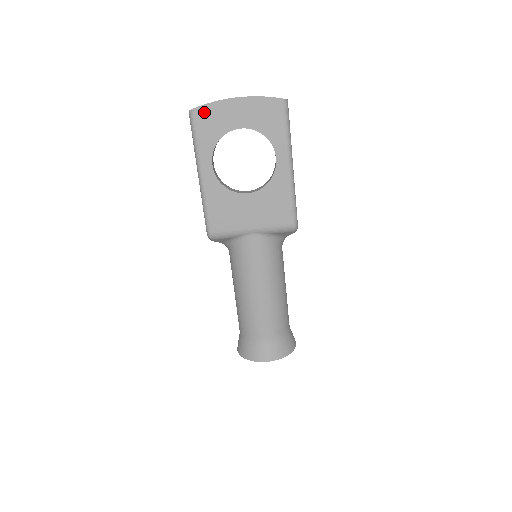
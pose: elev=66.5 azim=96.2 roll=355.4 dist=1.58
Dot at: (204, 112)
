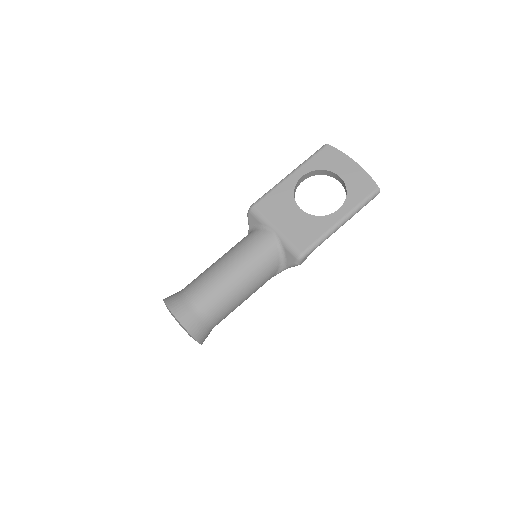
Dot at: (332, 151)
